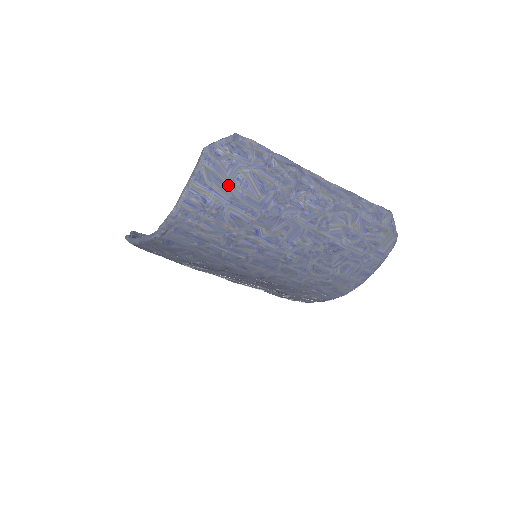
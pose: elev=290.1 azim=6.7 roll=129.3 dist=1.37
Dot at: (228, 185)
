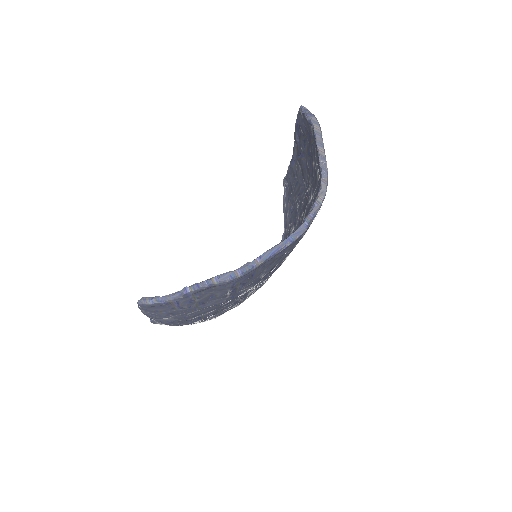
Dot at: occluded
